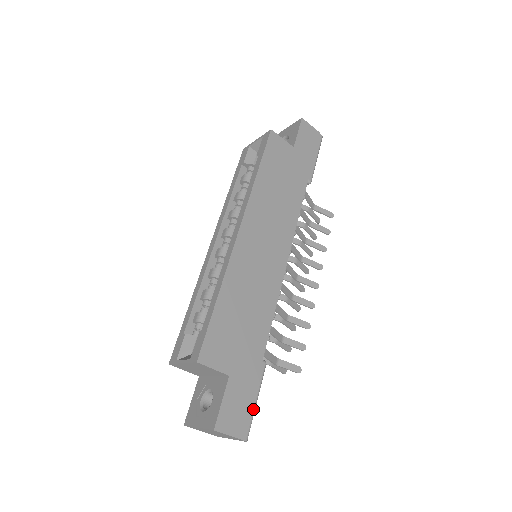
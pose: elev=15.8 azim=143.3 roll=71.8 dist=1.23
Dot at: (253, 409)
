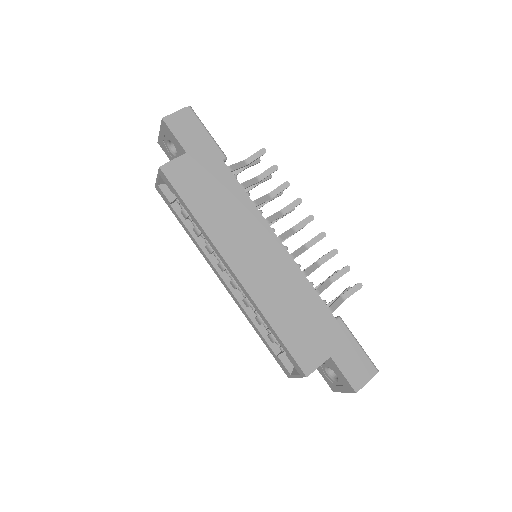
Dot at: (362, 352)
